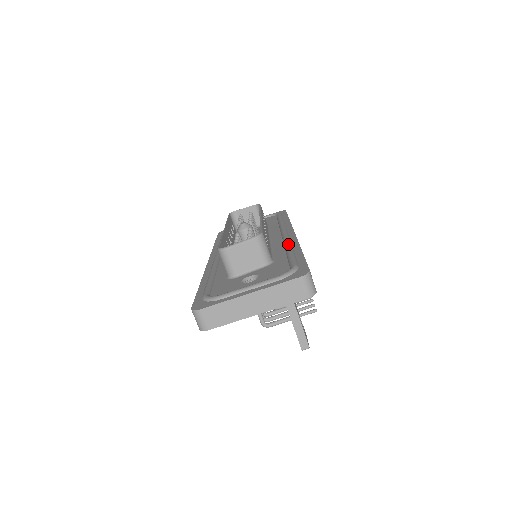
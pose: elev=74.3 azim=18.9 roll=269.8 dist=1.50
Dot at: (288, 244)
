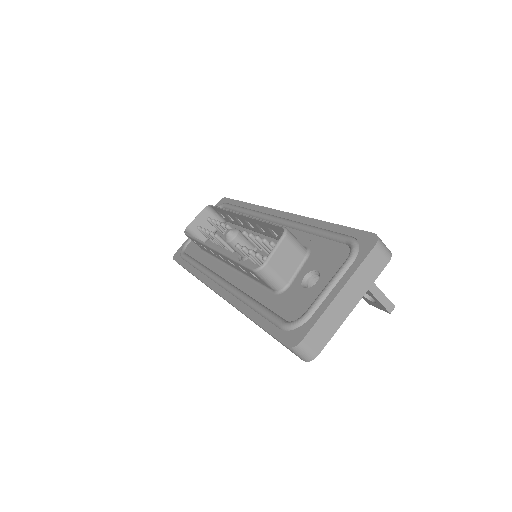
Dot at: (298, 224)
